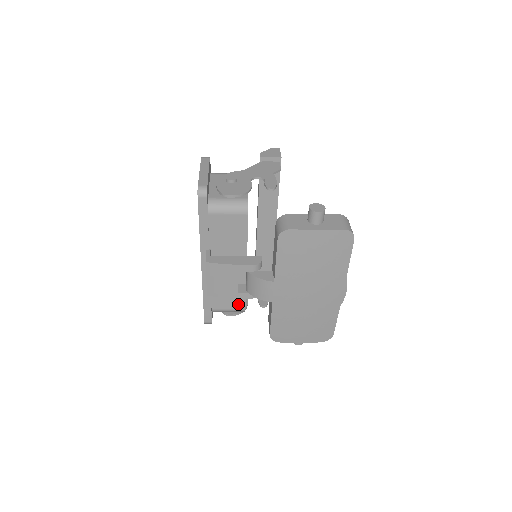
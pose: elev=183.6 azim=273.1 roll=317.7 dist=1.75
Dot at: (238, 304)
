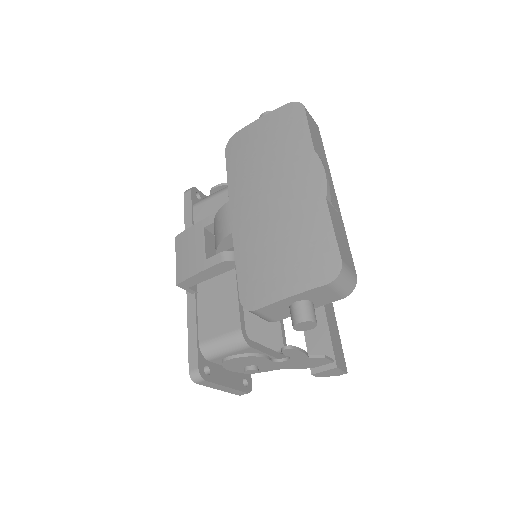
Dot at: (231, 322)
